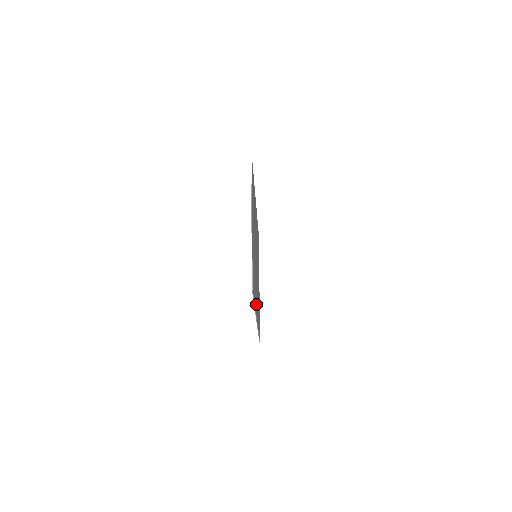
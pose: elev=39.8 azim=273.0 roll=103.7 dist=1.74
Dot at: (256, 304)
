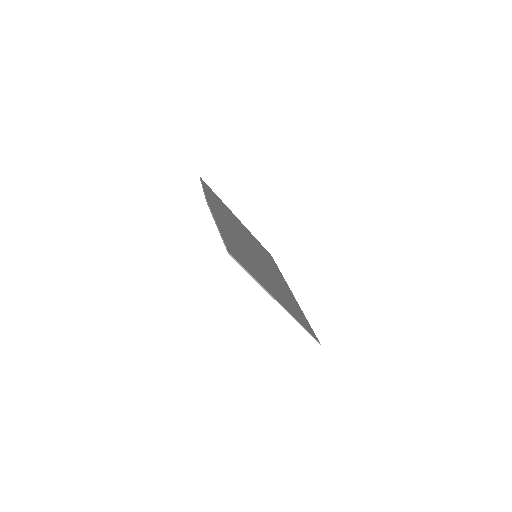
Dot at: (269, 289)
